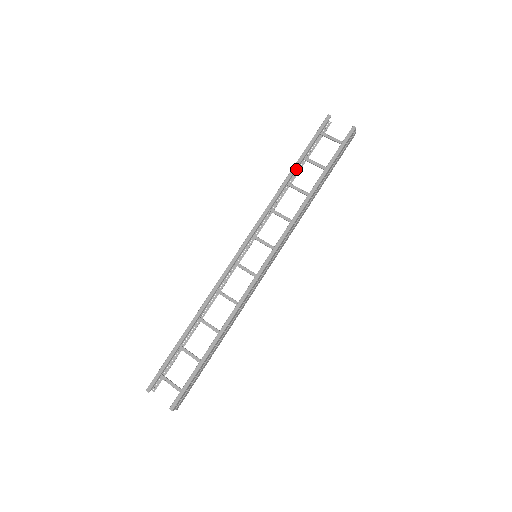
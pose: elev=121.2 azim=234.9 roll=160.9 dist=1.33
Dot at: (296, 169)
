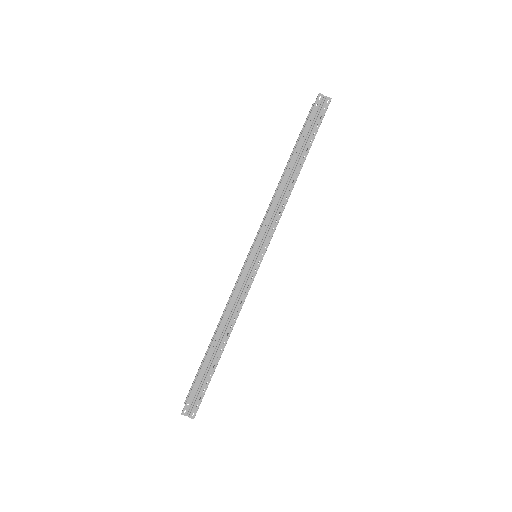
Dot at: occluded
